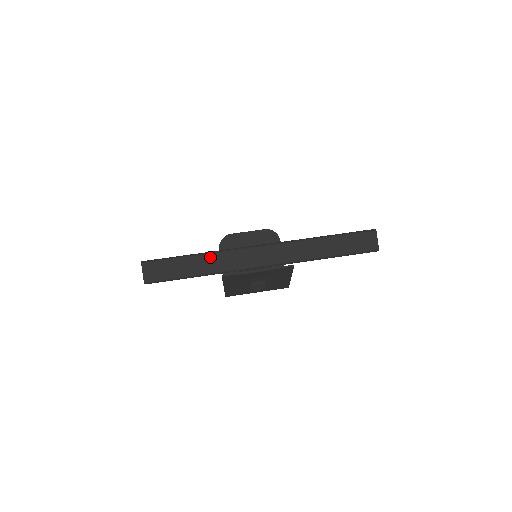
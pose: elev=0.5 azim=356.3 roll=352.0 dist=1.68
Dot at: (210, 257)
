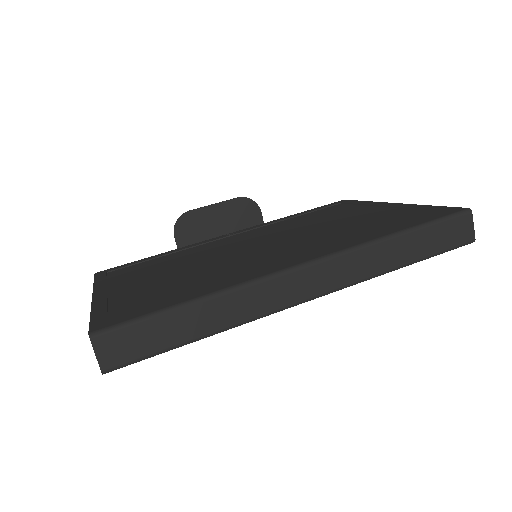
Dot at: (221, 301)
